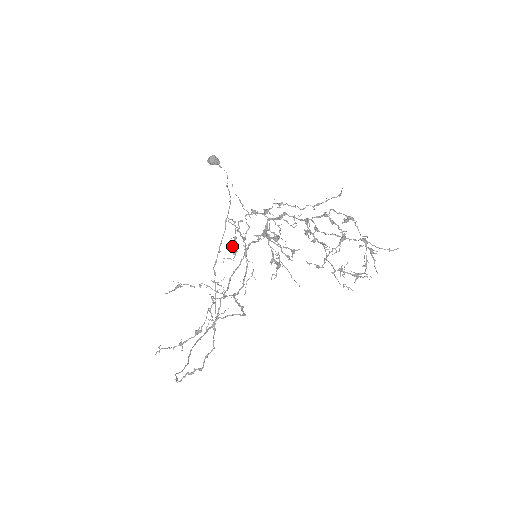
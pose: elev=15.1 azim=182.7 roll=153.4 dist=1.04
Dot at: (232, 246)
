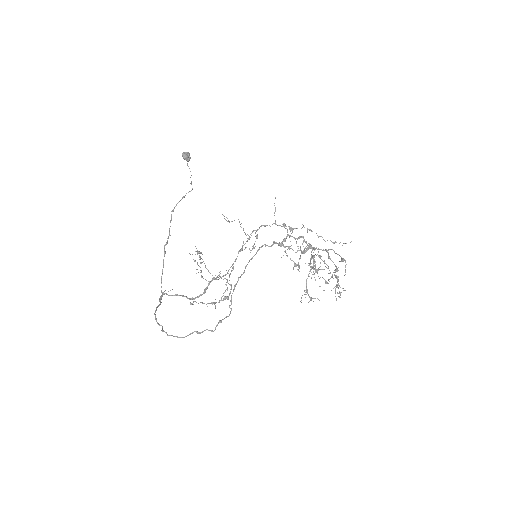
Dot at: (255, 241)
